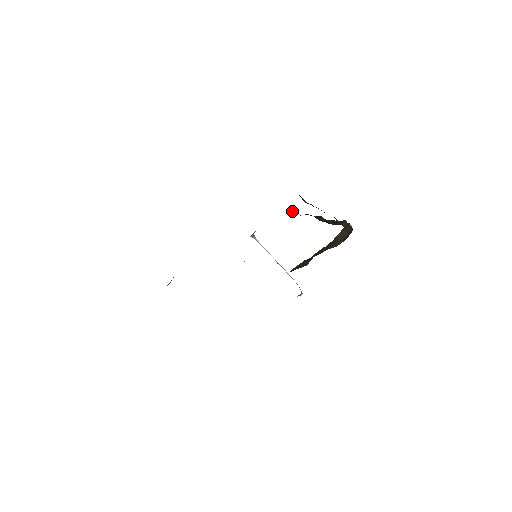
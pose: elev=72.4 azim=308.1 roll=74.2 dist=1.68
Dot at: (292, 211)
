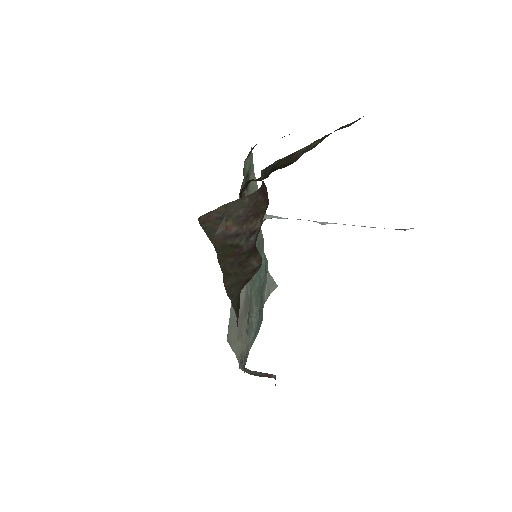
Dot at: (245, 182)
